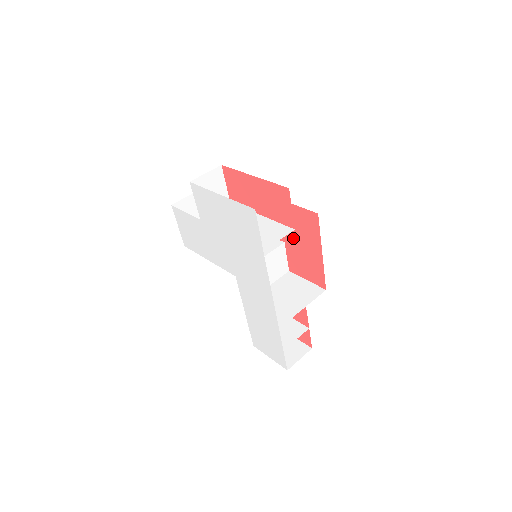
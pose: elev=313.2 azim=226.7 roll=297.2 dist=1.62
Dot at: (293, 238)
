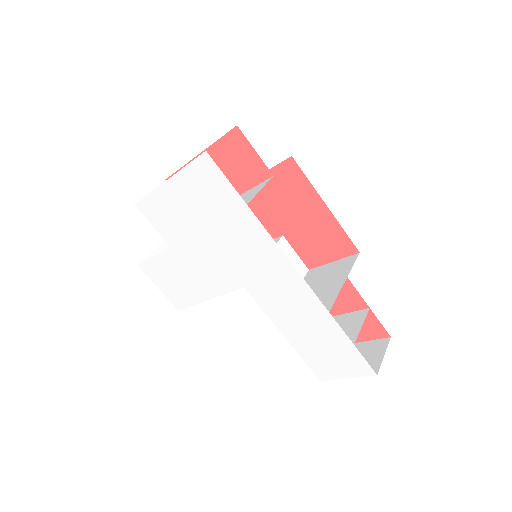
Dot at: (287, 219)
